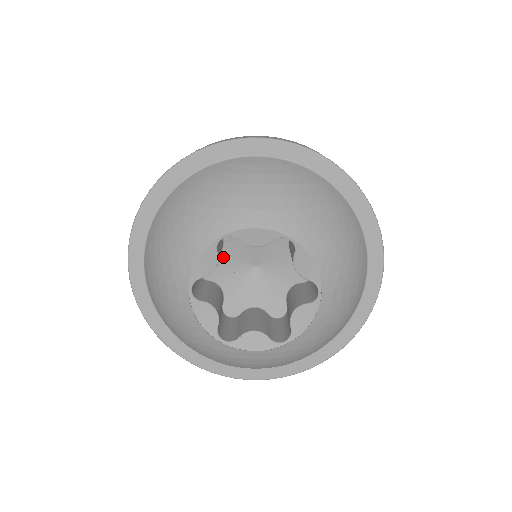
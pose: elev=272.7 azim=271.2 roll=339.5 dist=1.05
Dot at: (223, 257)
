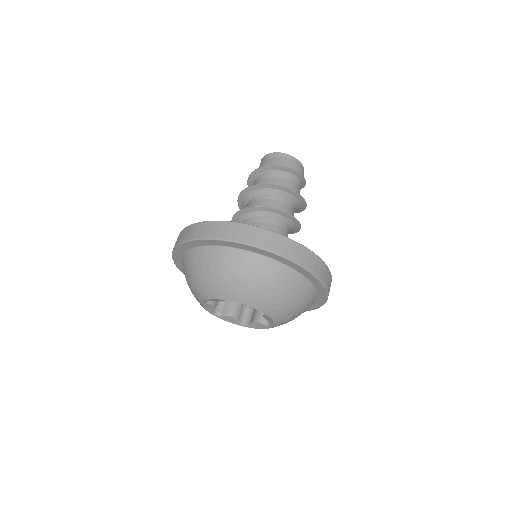
Dot at: occluded
